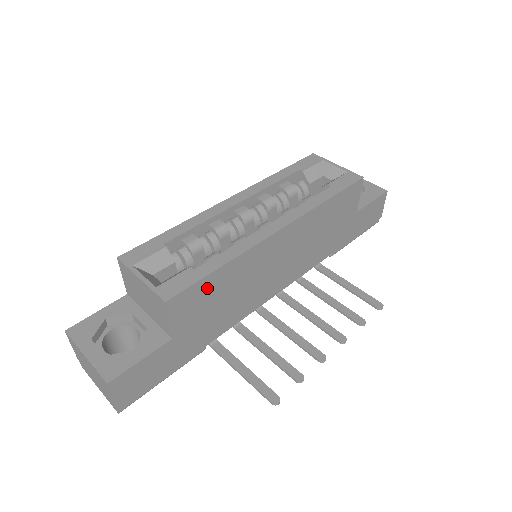
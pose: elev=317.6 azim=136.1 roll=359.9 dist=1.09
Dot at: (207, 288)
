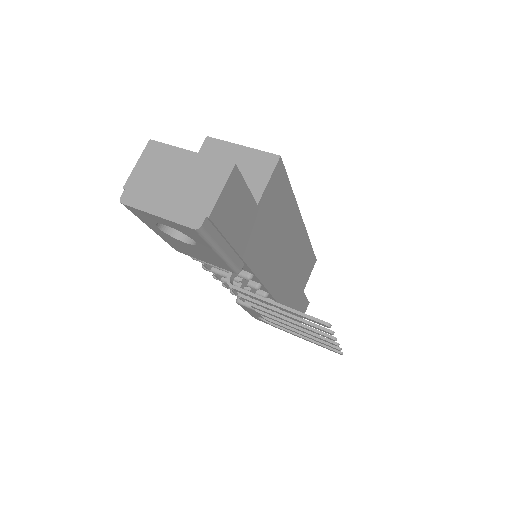
Dot at: (283, 194)
